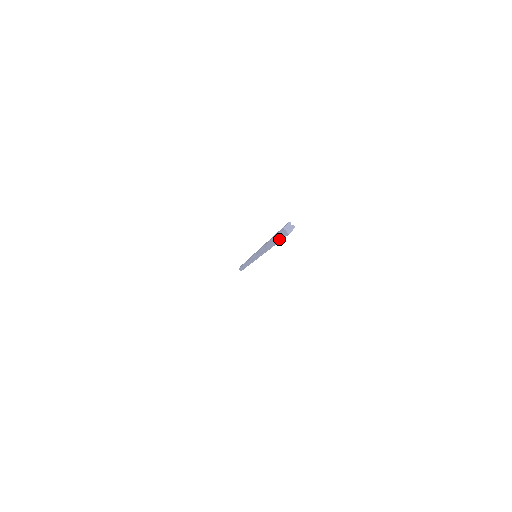
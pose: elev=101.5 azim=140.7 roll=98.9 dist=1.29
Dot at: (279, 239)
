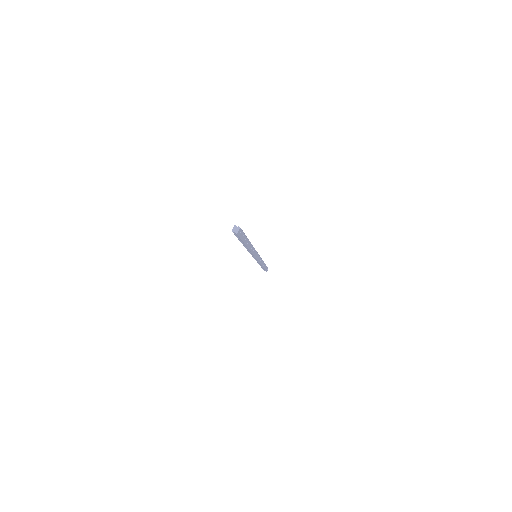
Dot at: (240, 239)
